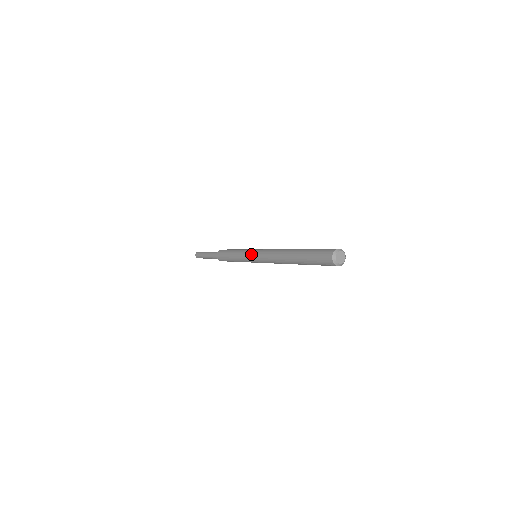
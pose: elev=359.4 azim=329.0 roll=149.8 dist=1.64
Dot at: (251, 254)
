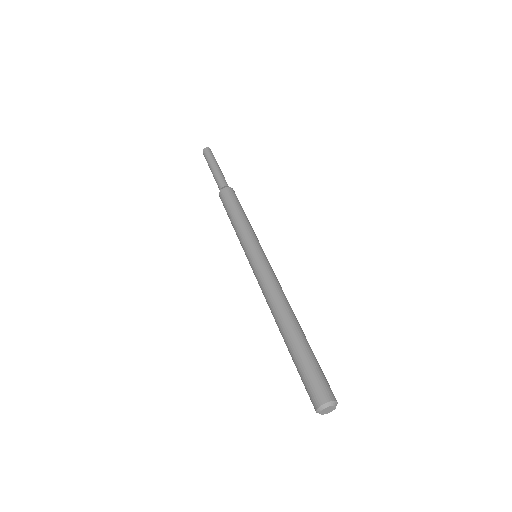
Dot at: (248, 260)
